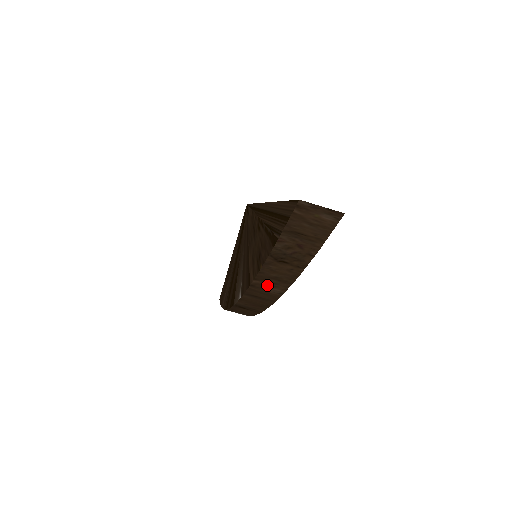
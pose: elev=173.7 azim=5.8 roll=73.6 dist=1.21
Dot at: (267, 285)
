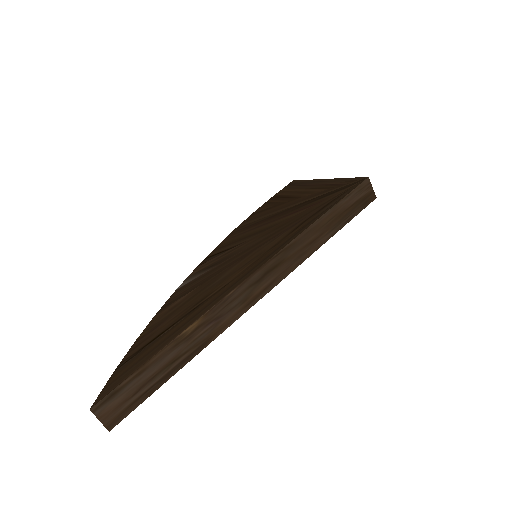
Dot at: occluded
